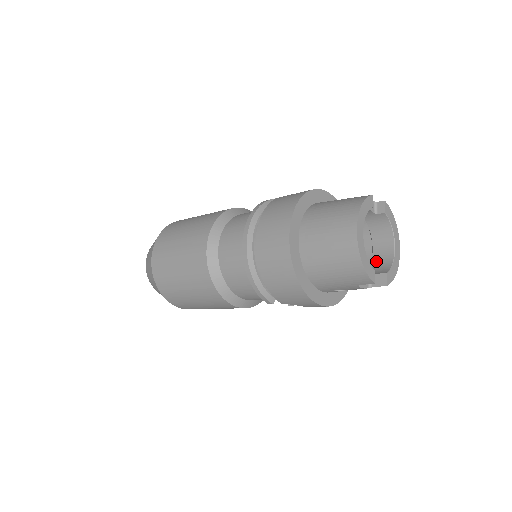
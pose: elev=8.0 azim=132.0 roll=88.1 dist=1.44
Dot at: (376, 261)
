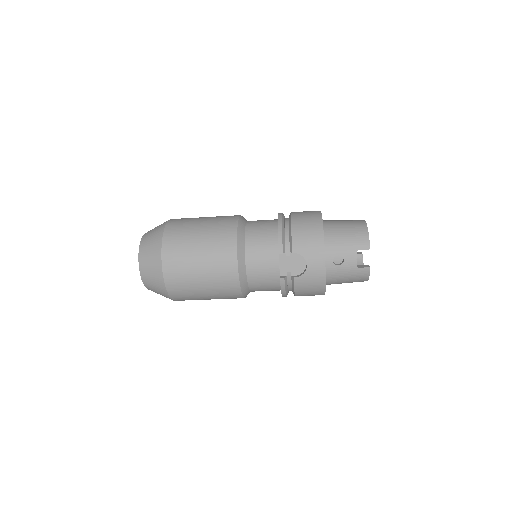
Dot at: occluded
